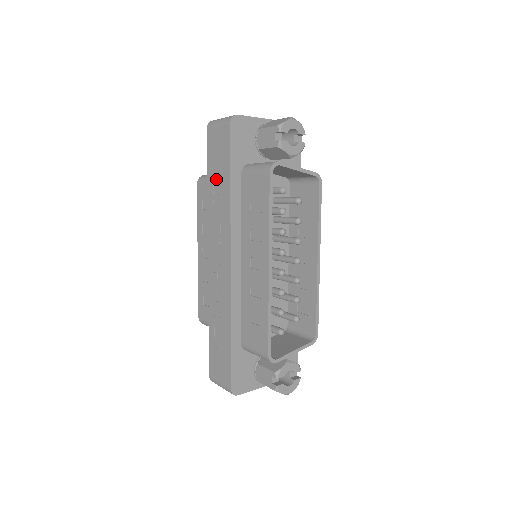
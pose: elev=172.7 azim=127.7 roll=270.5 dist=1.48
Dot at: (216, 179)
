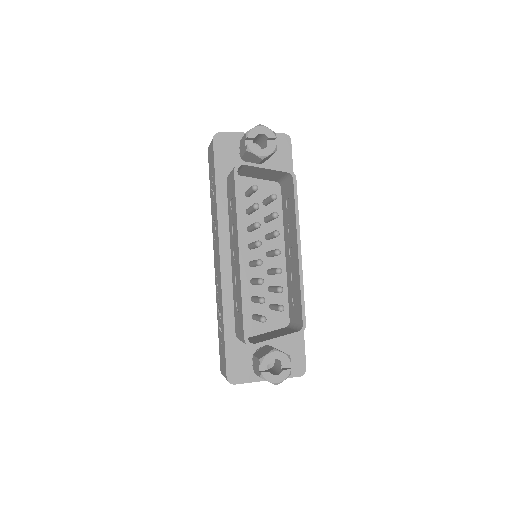
Dot at: (212, 189)
